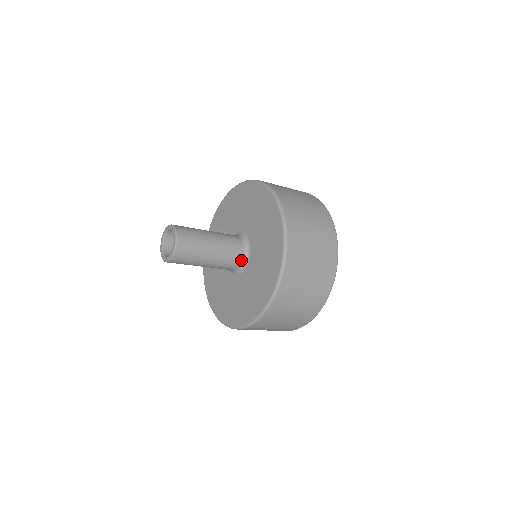
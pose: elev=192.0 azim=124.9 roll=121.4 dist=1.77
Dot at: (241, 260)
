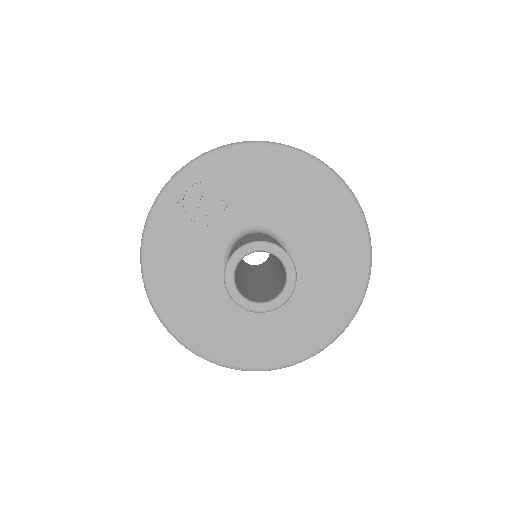
Dot at: occluded
